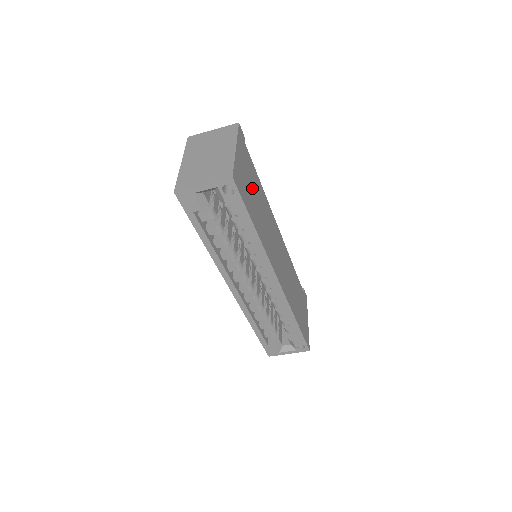
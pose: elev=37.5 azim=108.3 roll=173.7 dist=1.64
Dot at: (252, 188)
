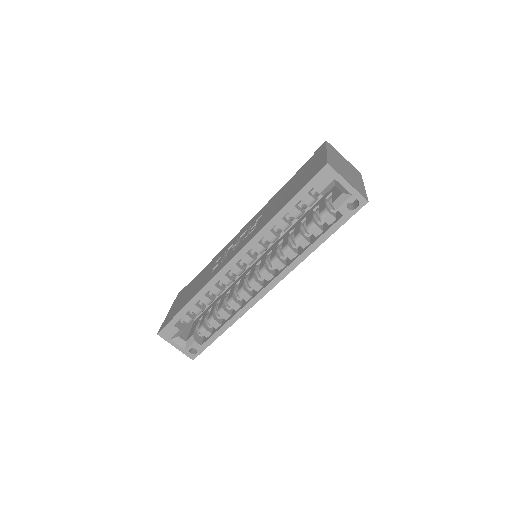
Dot at: occluded
